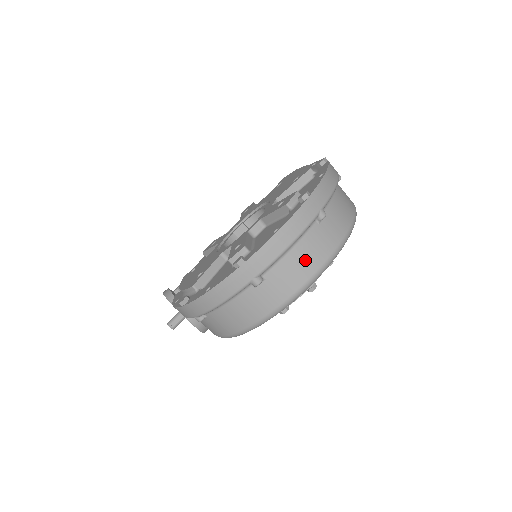
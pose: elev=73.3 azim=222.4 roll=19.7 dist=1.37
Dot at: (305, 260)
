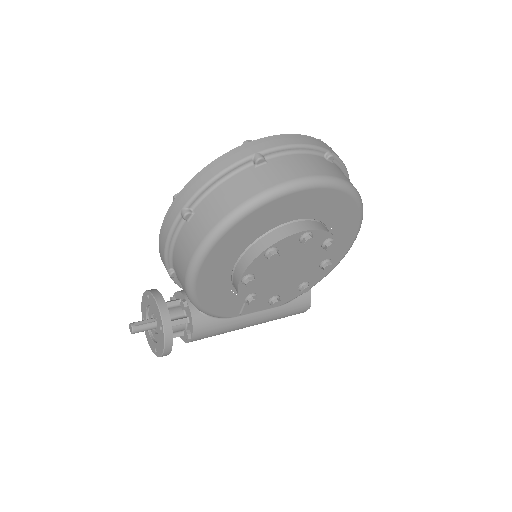
Dot at: (308, 165)
